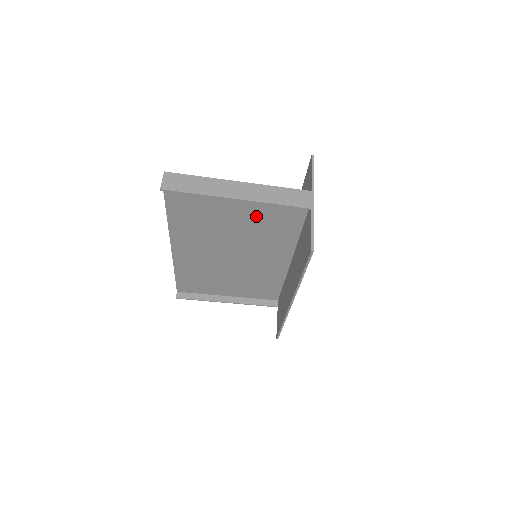
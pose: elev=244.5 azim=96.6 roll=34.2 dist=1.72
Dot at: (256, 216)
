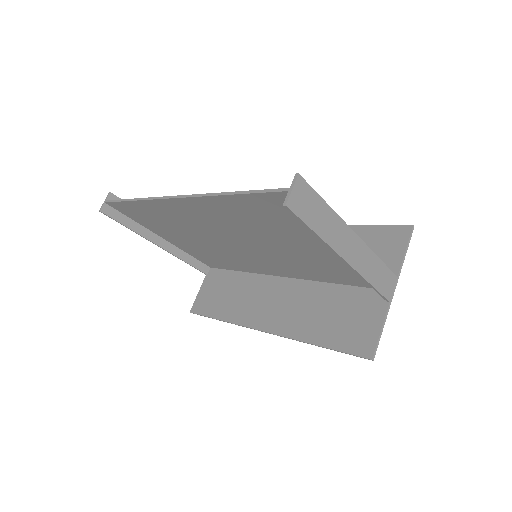
Dot at: (323, 259)
